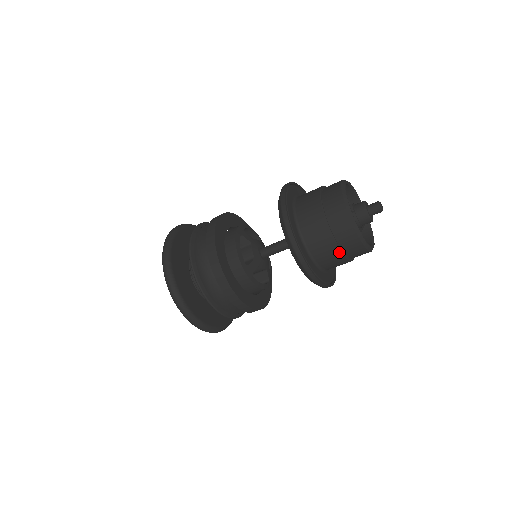
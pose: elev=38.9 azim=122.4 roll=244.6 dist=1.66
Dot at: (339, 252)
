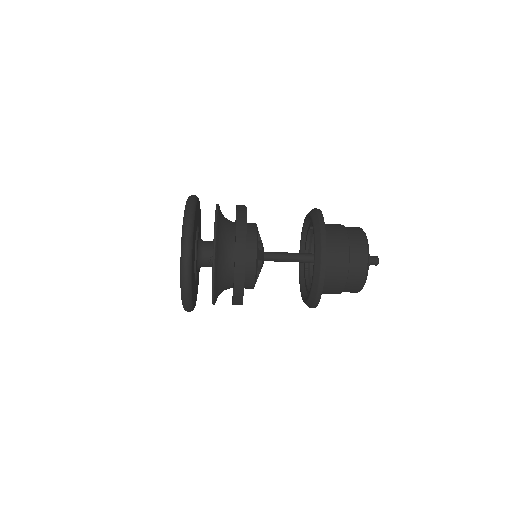
Dot at: (347, 269)
